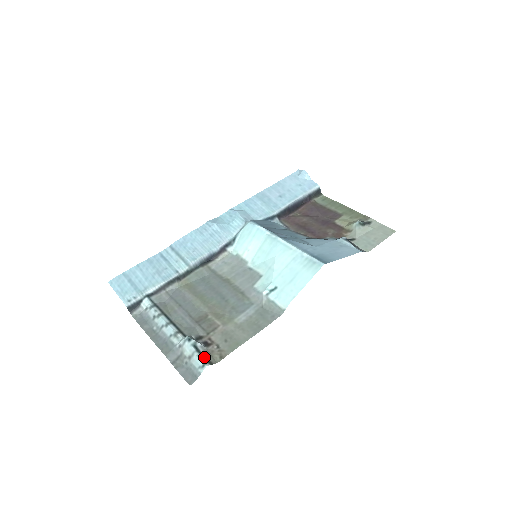
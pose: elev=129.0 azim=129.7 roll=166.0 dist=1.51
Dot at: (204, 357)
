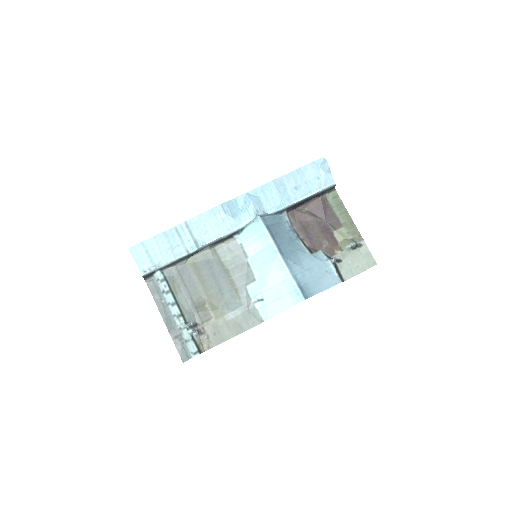
Dot at: (196, 346)
